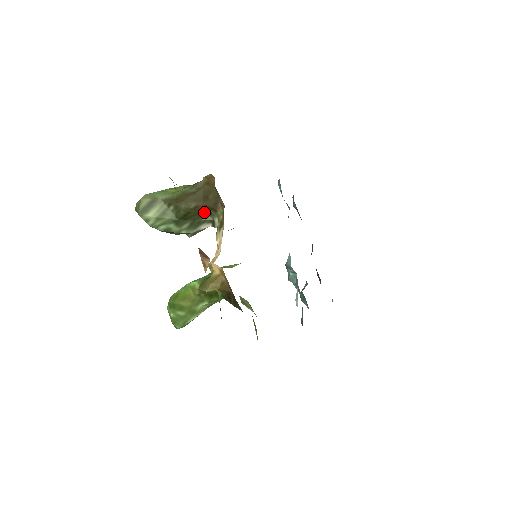
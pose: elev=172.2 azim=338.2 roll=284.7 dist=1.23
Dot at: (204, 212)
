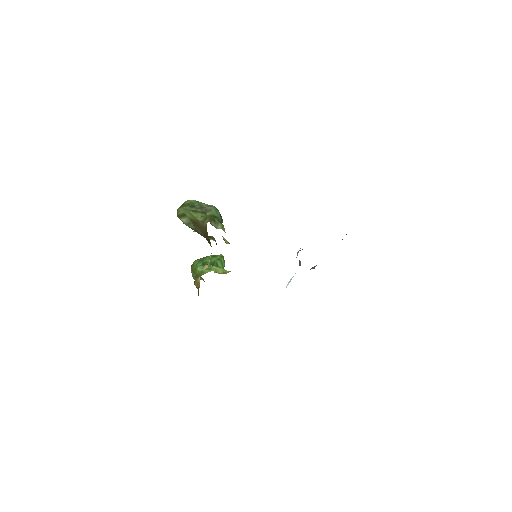
Dot at: occluded
